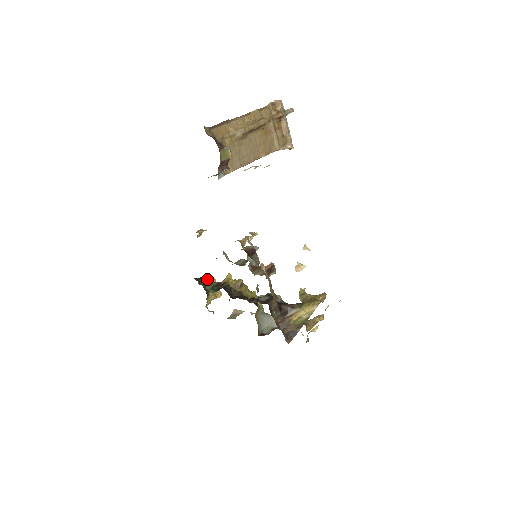
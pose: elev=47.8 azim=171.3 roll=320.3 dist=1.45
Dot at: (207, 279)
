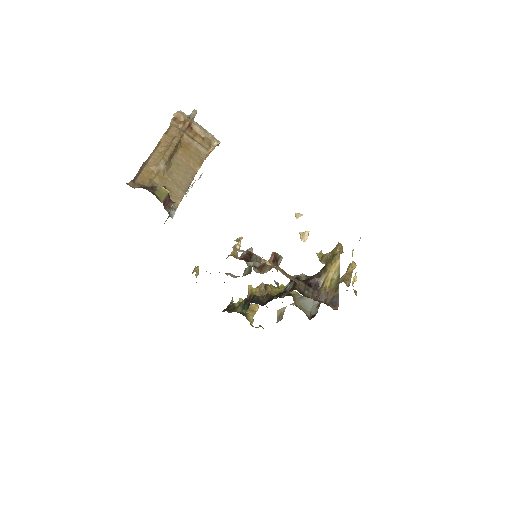
Dot at: (234, 303)
